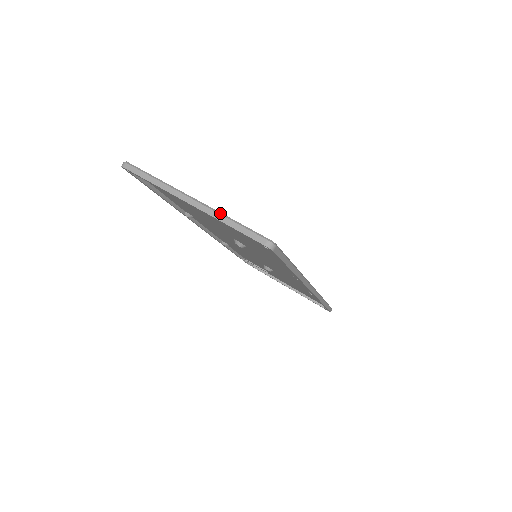
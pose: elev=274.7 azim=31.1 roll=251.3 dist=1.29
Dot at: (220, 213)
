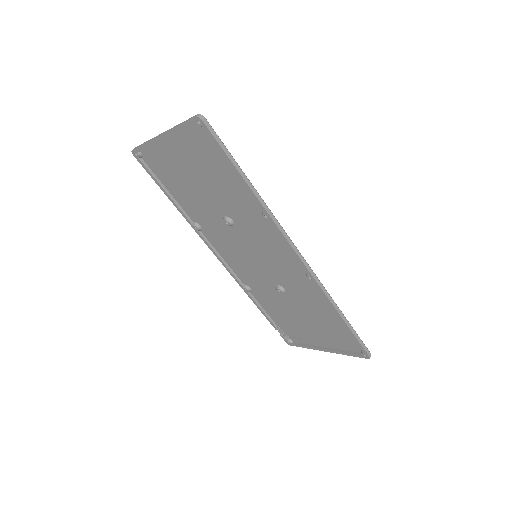
Dot at: occluded
